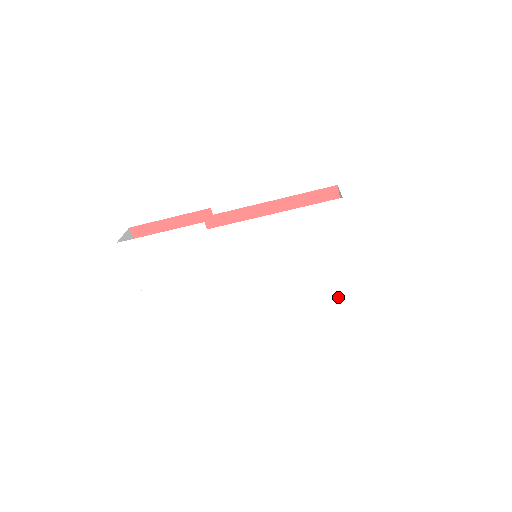
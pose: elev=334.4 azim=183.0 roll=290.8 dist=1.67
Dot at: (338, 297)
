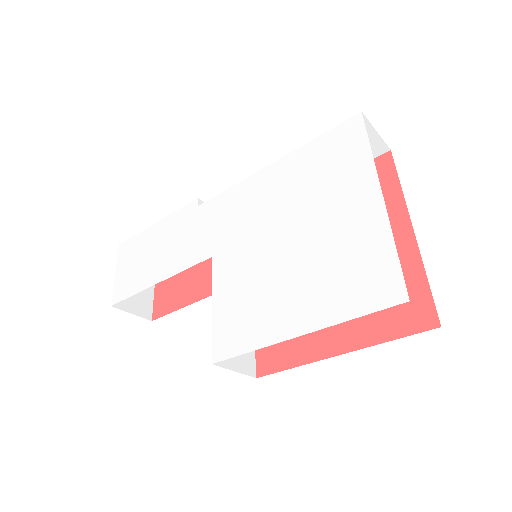
Dot at: (355, 284)
